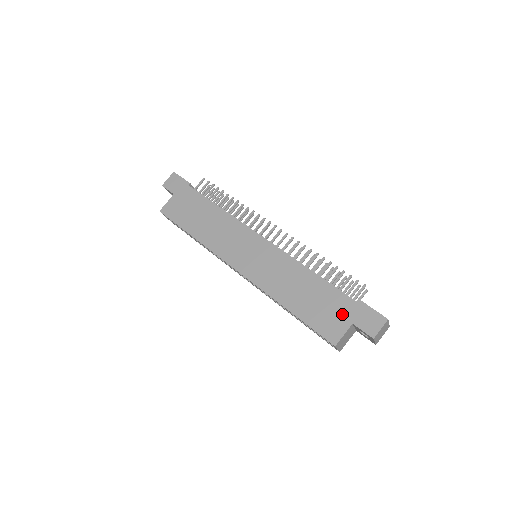
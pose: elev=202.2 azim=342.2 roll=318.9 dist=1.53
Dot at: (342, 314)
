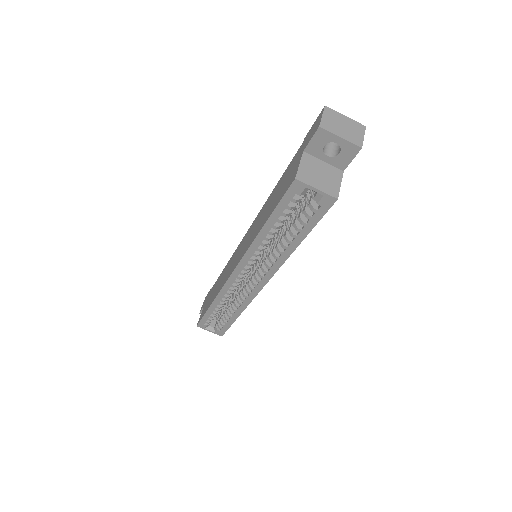
Dot at: (295, 163)
